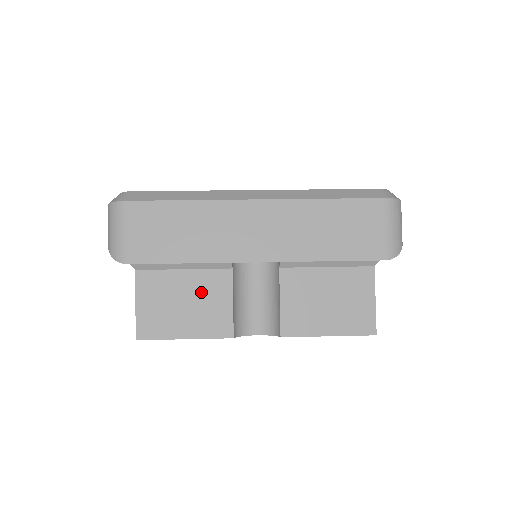
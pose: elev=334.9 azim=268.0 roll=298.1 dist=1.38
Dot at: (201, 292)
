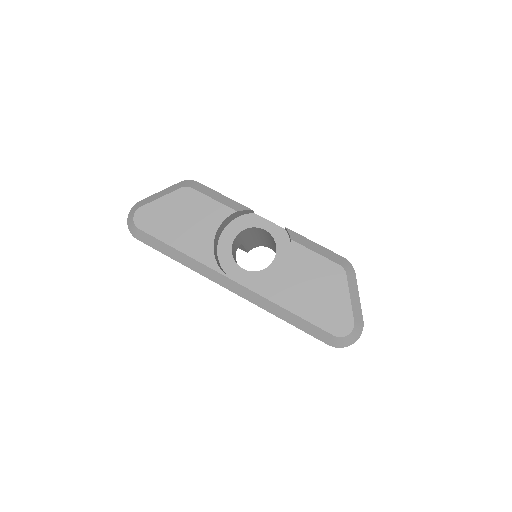
Dot at: occluded
